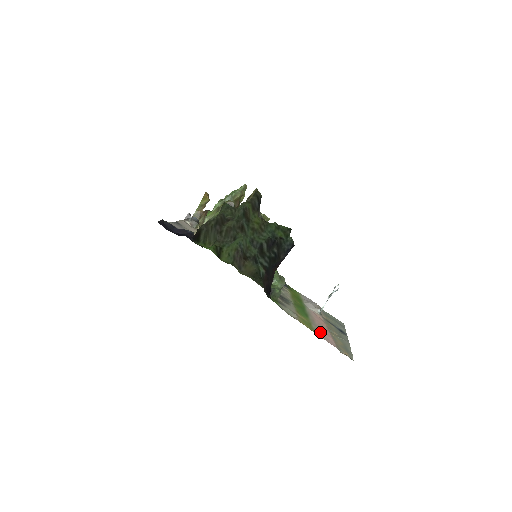
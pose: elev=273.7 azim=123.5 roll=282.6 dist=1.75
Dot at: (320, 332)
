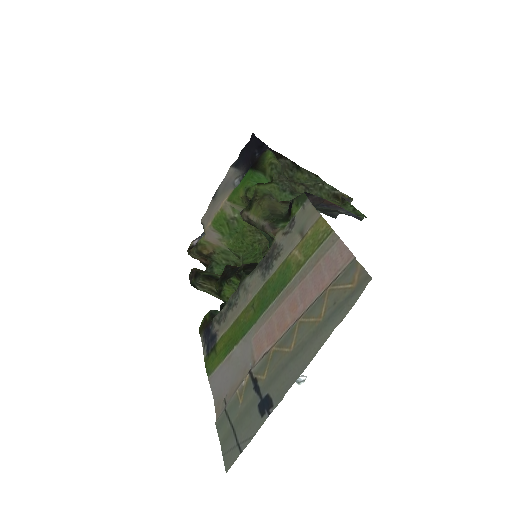
Dot at: (321, 261)
